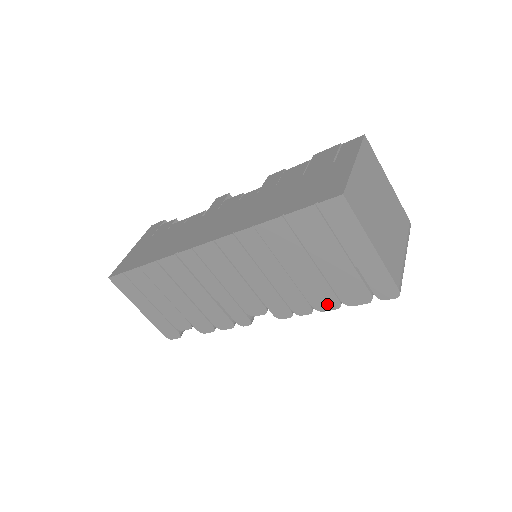
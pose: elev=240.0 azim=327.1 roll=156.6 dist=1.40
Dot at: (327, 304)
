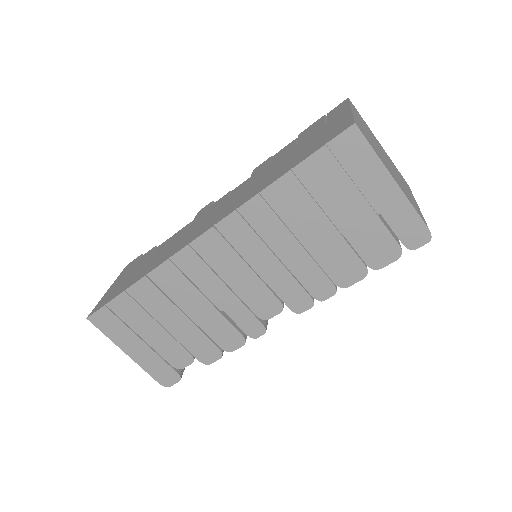
Dot at: (352, 275)
